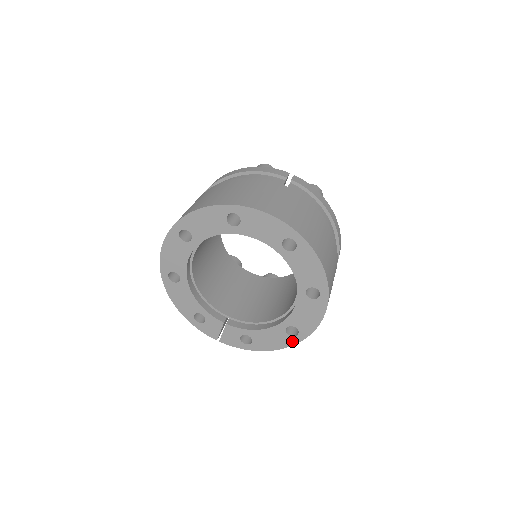
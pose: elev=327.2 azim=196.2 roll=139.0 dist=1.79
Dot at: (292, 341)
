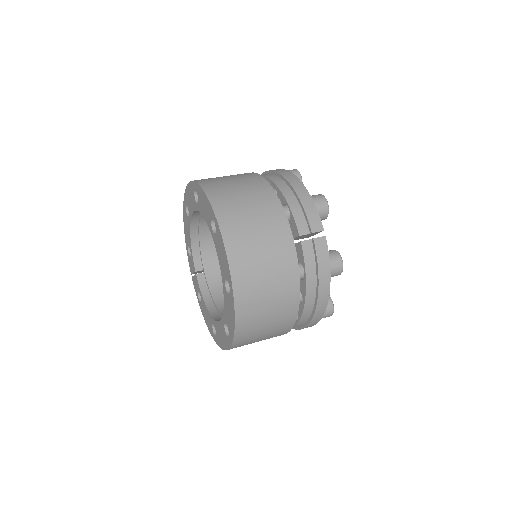
Dot at: (213, 334)
